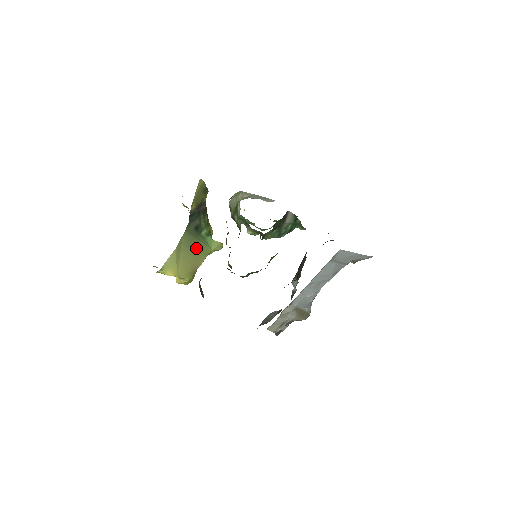
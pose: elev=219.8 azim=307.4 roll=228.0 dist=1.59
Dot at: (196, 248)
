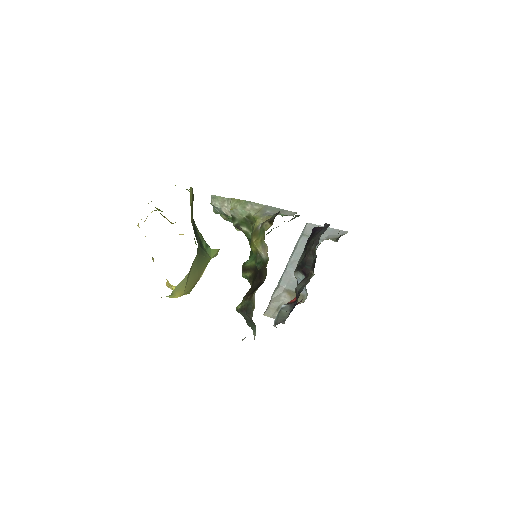
Dot at: (201, 263)
